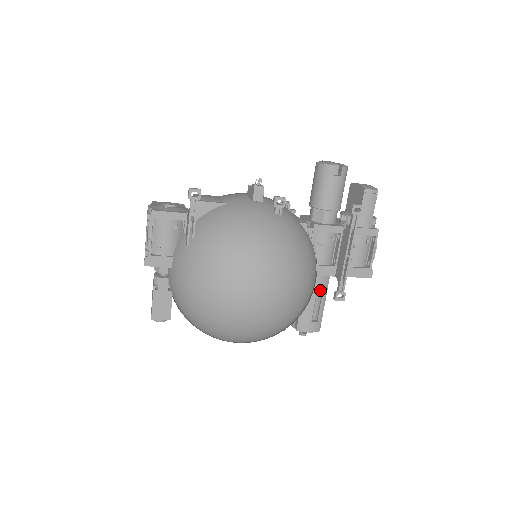
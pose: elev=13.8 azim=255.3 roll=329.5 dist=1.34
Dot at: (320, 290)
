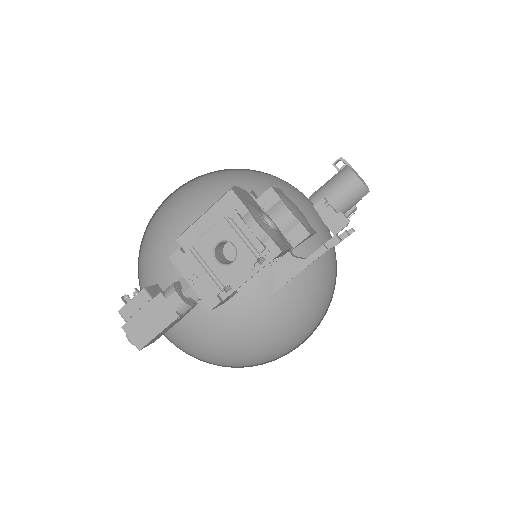
Dot at: occluded
